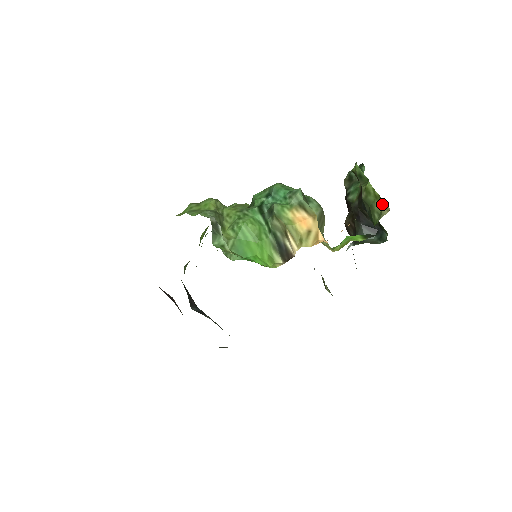
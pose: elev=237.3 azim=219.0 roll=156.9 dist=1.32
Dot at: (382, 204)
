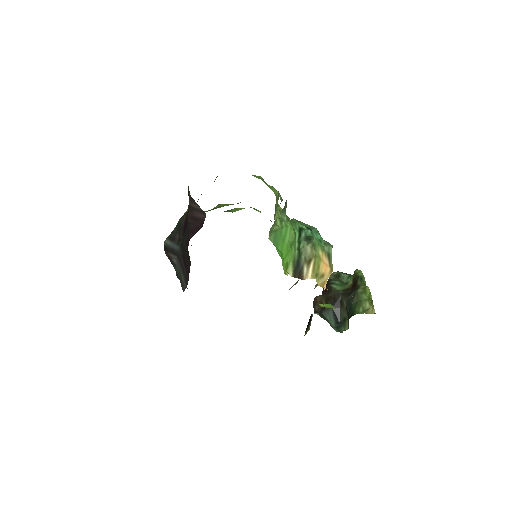
Dot at: (371, 306)
